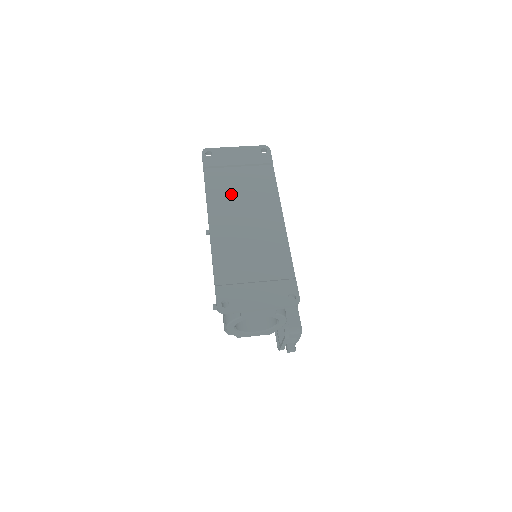
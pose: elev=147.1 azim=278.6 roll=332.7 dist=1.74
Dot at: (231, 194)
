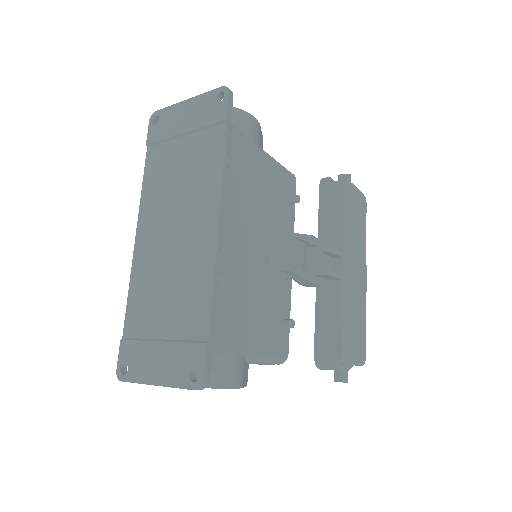
Dot at: (166, 188)
